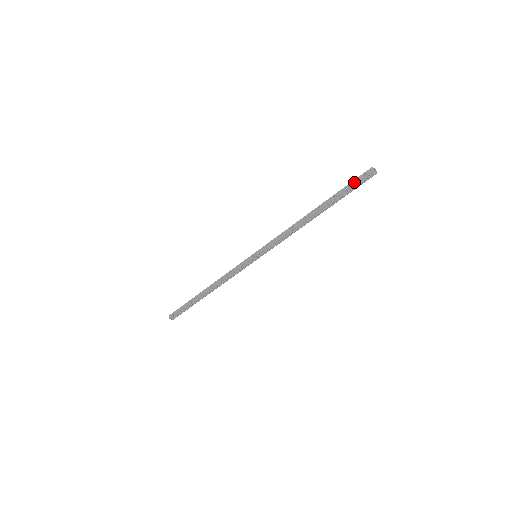
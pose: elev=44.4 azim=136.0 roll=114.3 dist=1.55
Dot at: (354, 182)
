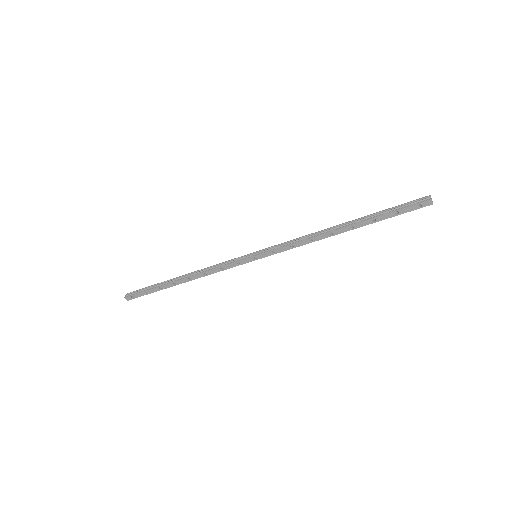
Dot at: (404, 210)
